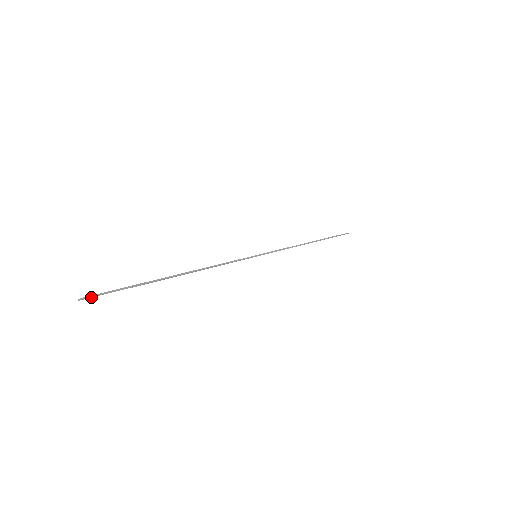
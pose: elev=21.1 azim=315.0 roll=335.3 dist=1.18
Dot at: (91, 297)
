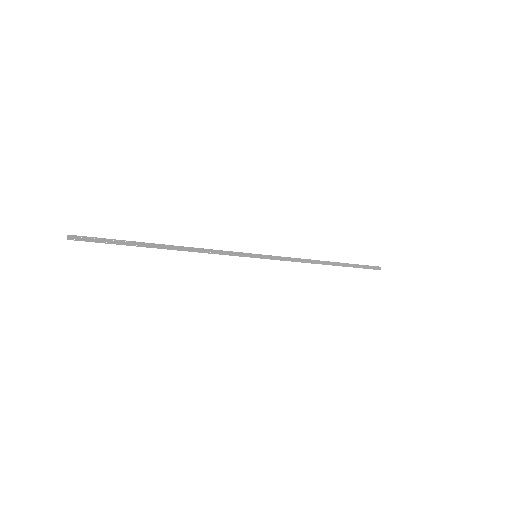
Dot at: (79, 239)
